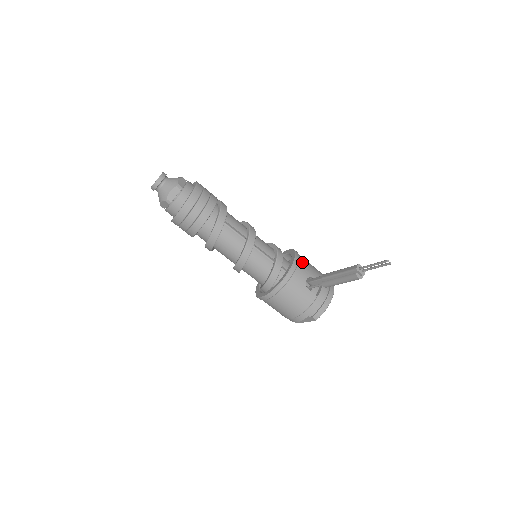
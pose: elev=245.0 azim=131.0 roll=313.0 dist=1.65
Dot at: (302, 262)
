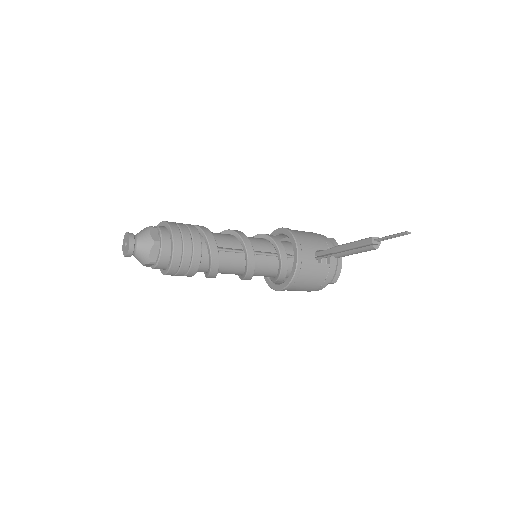
Dot at: (302, 240)
